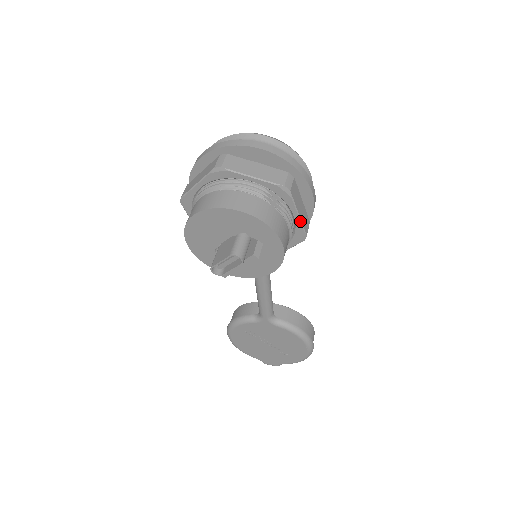
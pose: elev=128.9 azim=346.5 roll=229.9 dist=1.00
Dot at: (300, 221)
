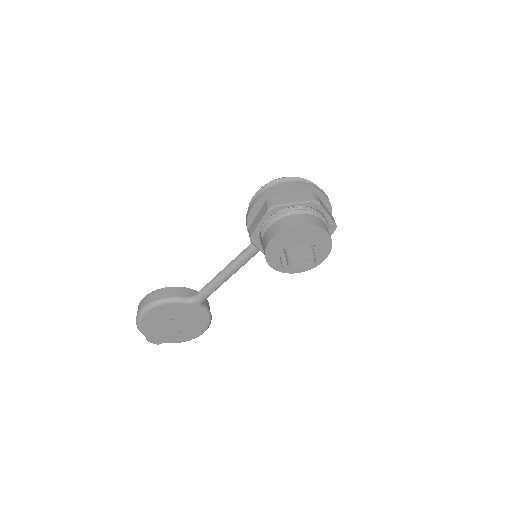
Dot at: occluded
